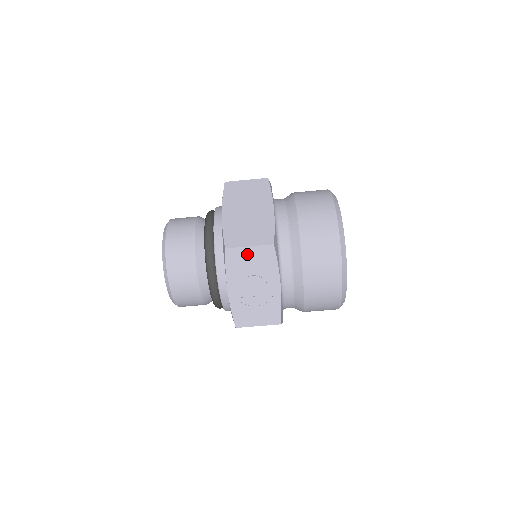
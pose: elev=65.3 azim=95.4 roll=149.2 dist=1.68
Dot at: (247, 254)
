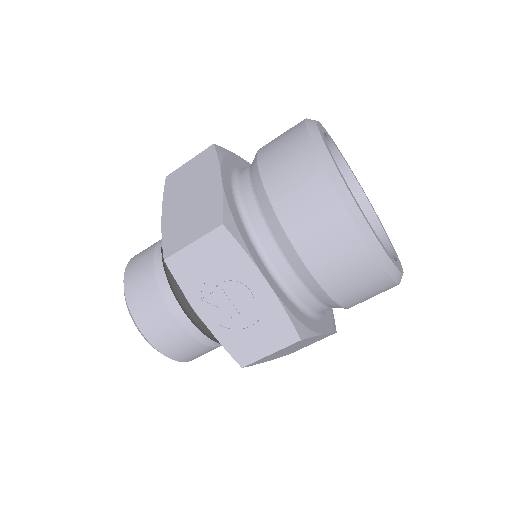
Dot at: (196, 255)
